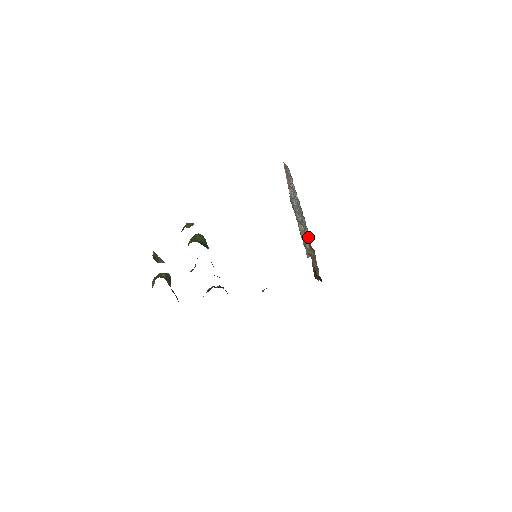
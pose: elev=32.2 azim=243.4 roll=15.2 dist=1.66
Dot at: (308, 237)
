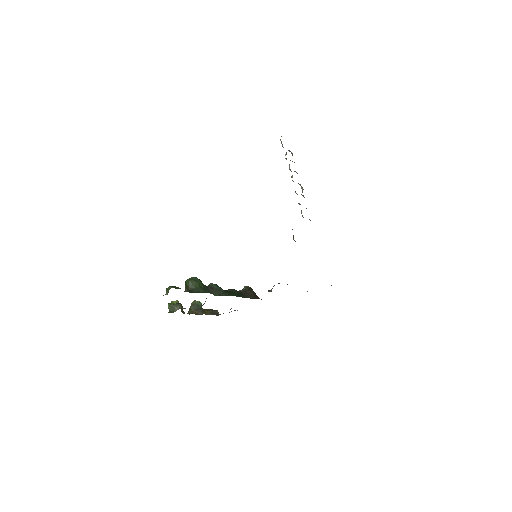
Dot at: occluded
